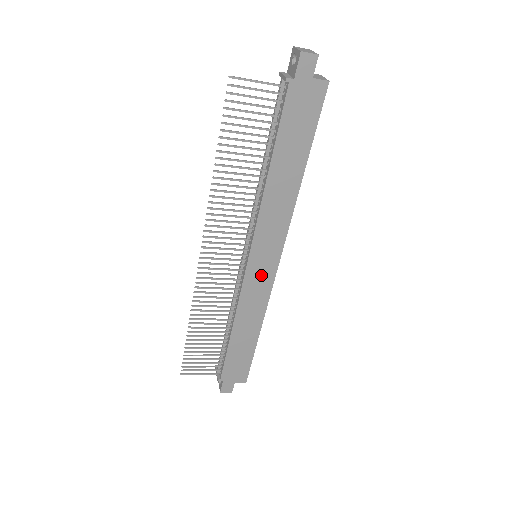
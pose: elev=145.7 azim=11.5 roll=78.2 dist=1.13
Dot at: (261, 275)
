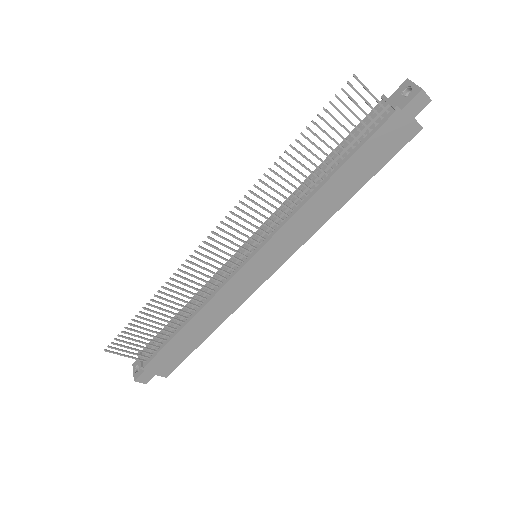
Dot at: (252, 277)
